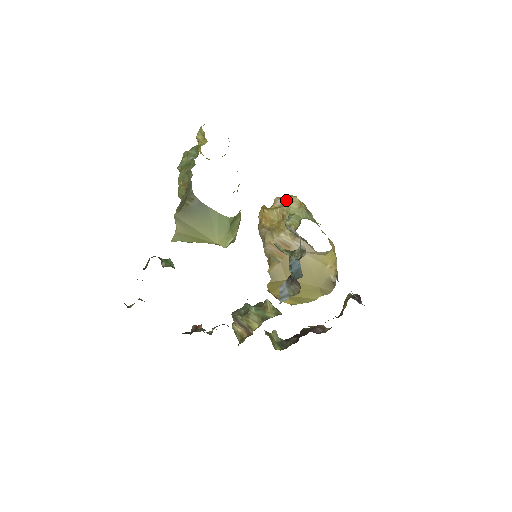
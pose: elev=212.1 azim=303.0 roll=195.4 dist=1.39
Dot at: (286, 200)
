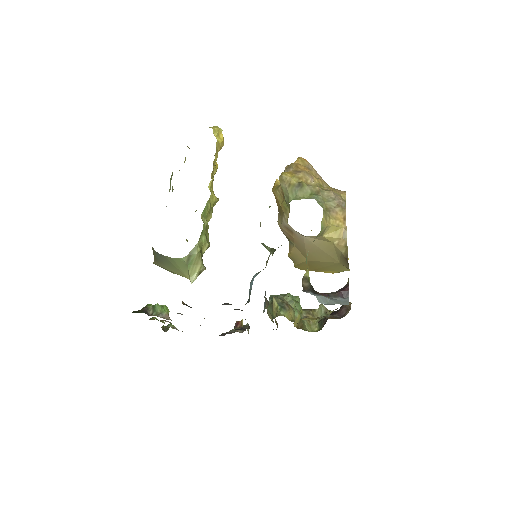
Dot at: occluded
